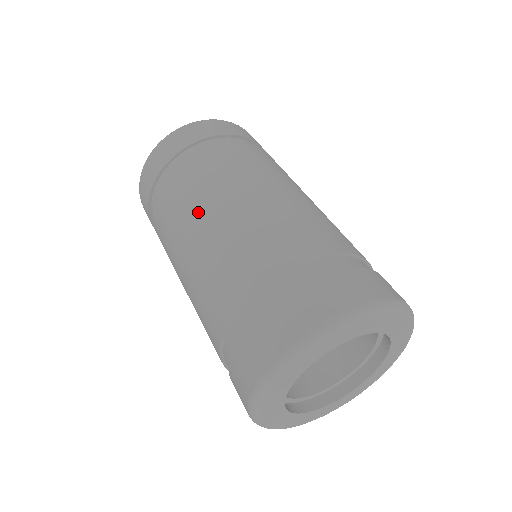
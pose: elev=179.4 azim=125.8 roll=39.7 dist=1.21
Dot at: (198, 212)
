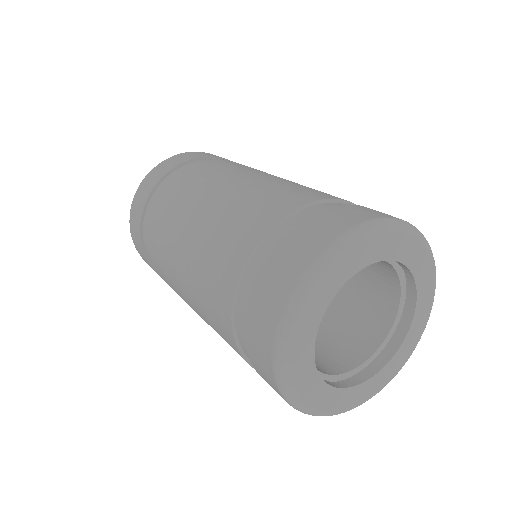
Dot at: (173, 245)
